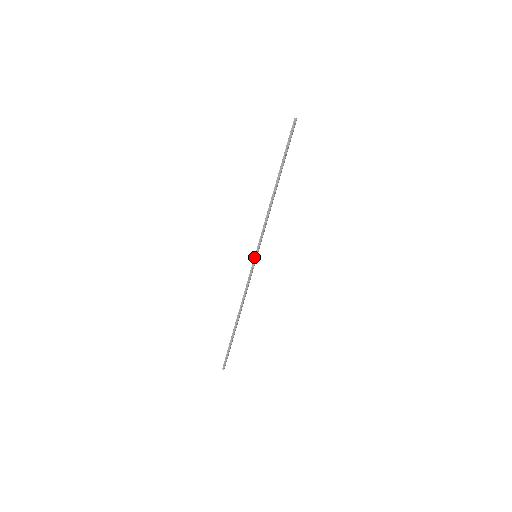
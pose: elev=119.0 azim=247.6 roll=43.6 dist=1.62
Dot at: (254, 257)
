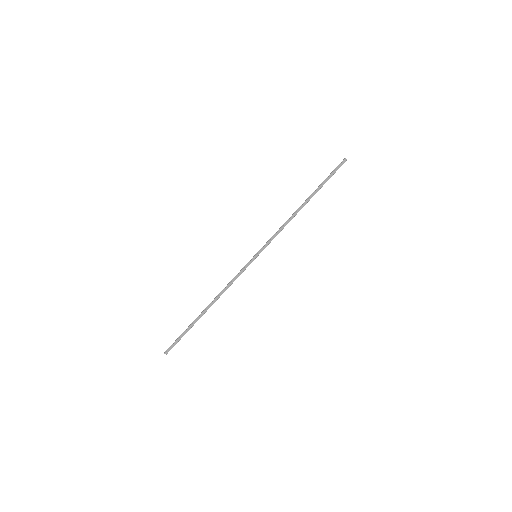
Dot at: (254, 256)
